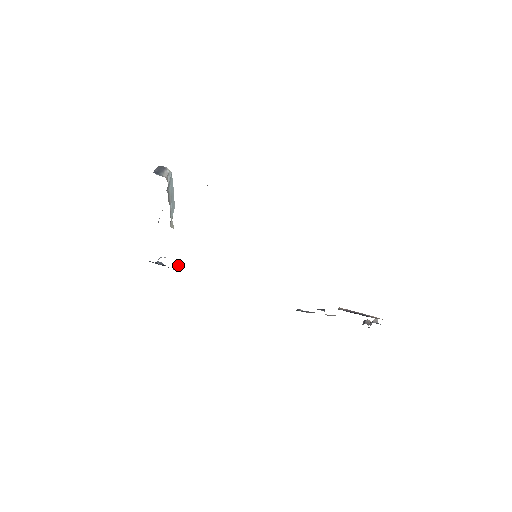
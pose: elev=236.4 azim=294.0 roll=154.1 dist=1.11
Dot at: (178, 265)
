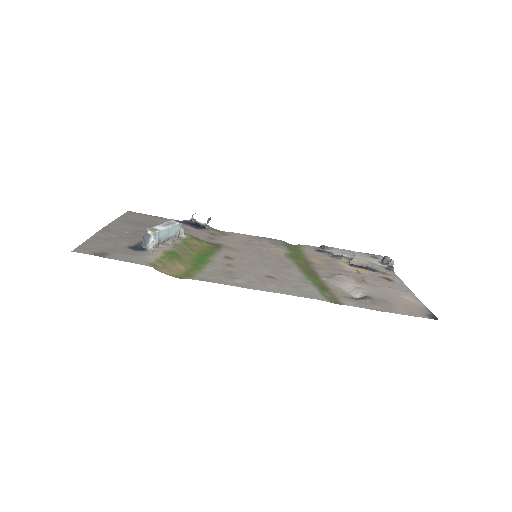
Dot at: (209, 219)
